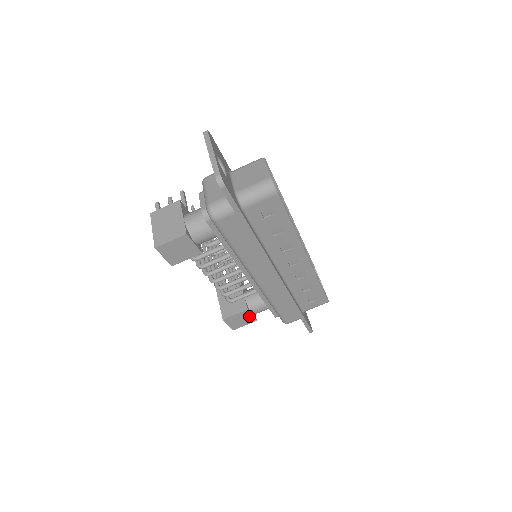
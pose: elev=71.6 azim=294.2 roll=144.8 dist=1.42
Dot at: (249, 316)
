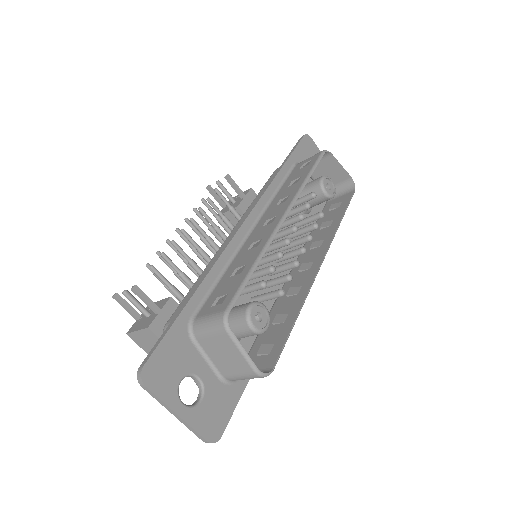
Dot at: occluded
